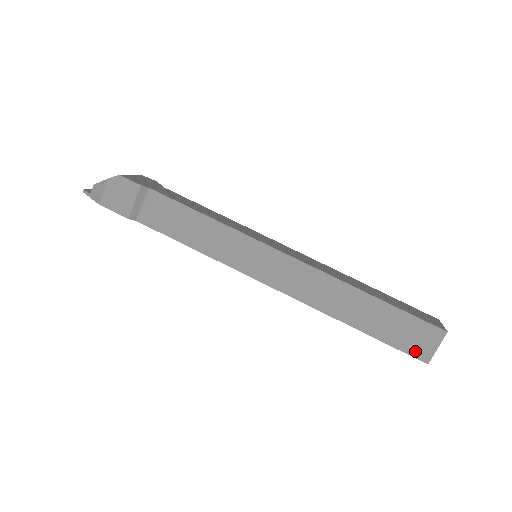
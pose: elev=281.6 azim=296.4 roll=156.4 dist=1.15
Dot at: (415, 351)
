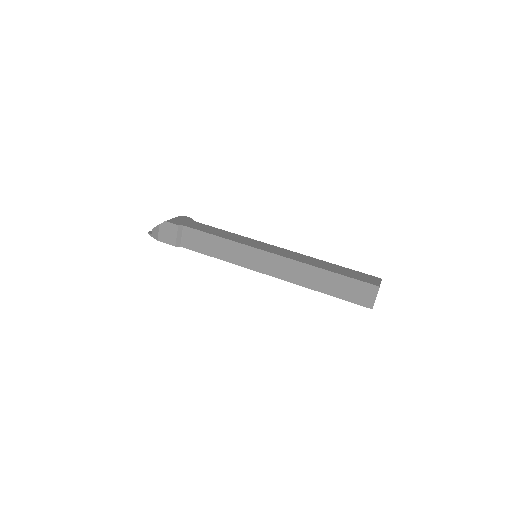
Dot at: (362, 302)
